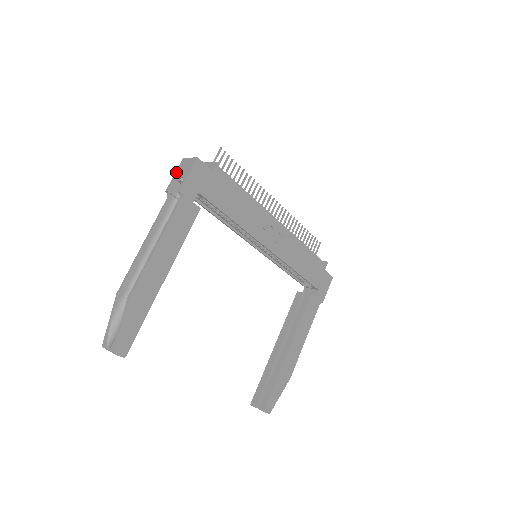
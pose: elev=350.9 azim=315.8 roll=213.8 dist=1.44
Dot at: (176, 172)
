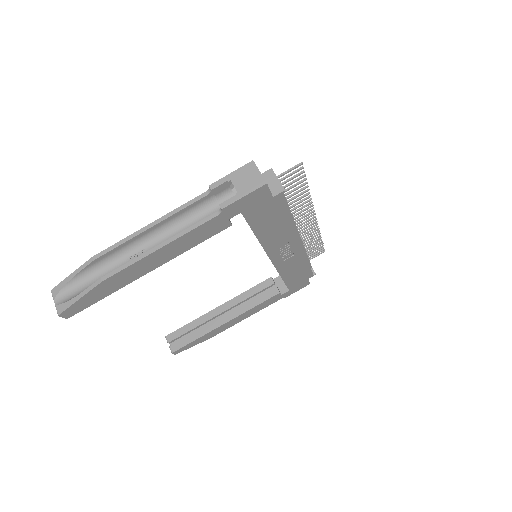
Dot at: (235, 172)
